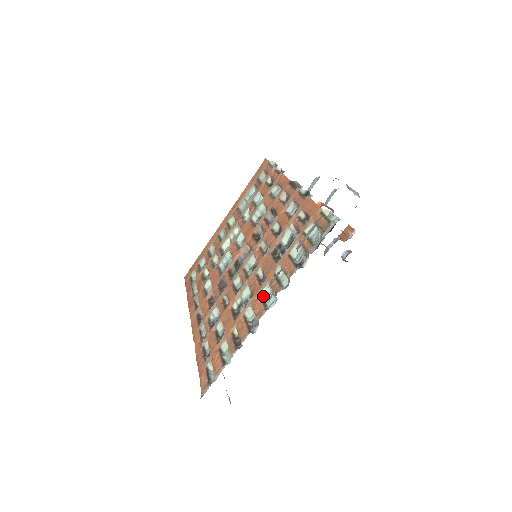
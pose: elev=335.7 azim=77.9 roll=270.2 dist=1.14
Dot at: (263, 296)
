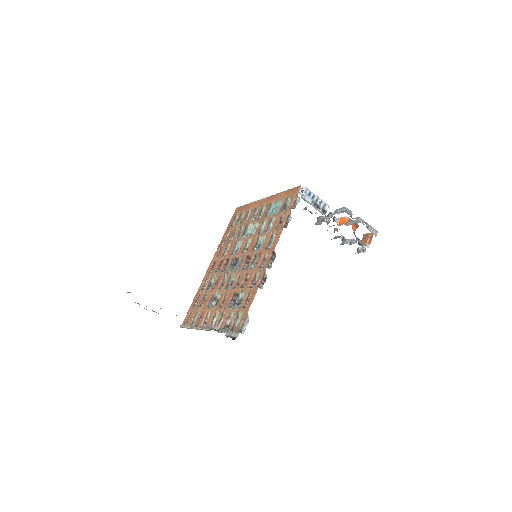
Dot at: (216, 315)
